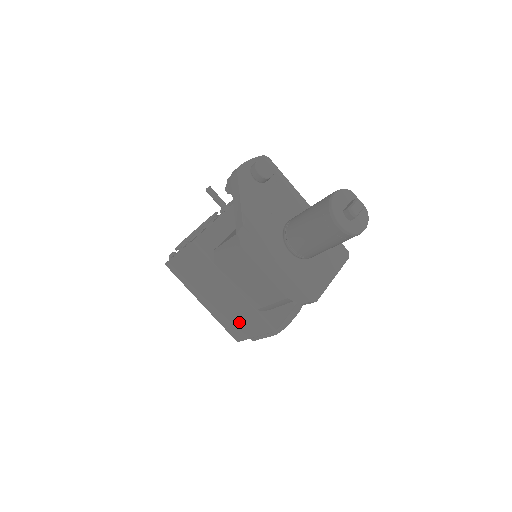
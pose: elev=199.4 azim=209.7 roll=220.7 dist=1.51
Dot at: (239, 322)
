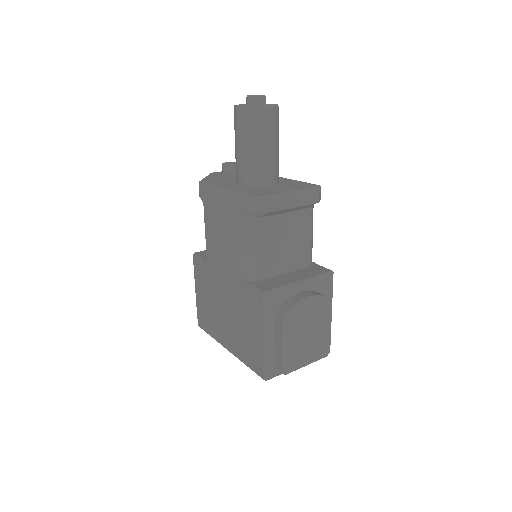
Dot at: (247, 330)
